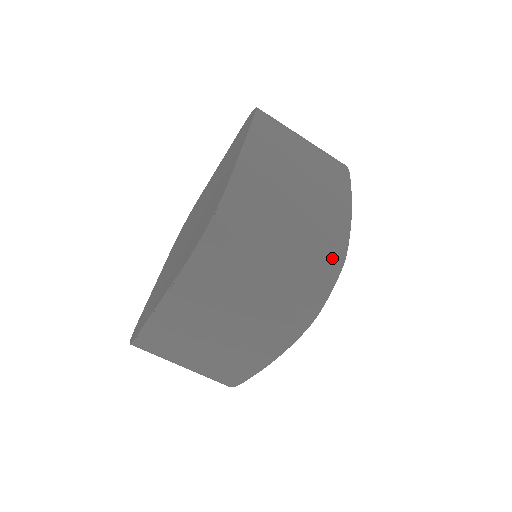
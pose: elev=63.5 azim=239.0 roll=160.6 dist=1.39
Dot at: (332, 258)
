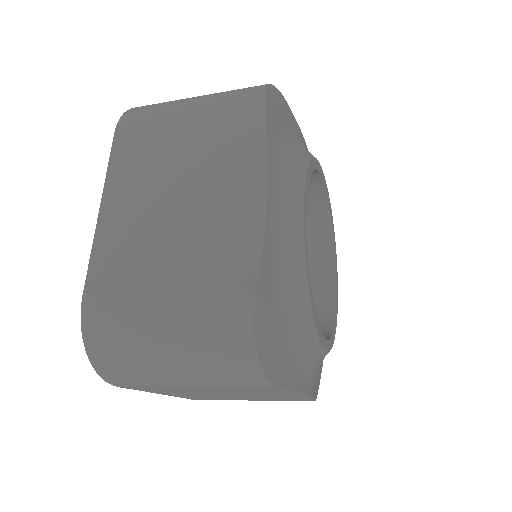
Dot at: (234, 312)
